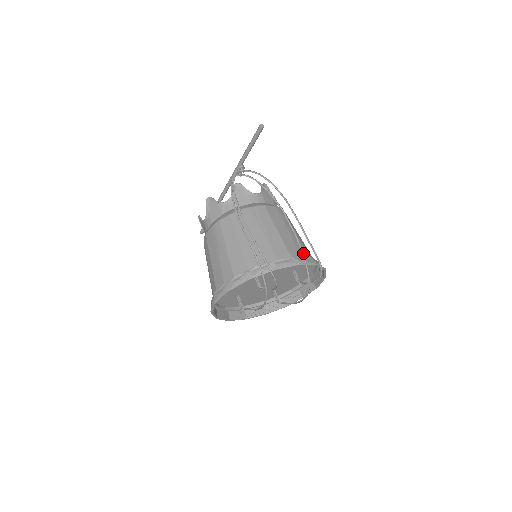
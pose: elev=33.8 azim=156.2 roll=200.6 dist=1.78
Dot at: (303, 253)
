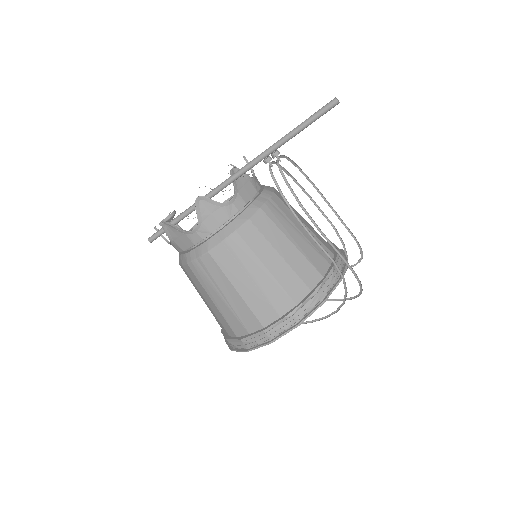
Dot at: (344, 246)
